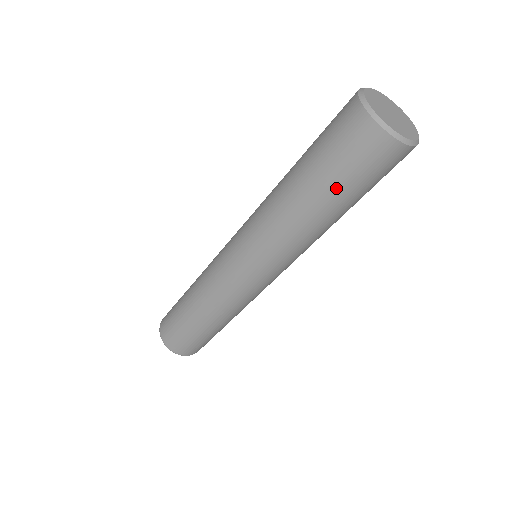
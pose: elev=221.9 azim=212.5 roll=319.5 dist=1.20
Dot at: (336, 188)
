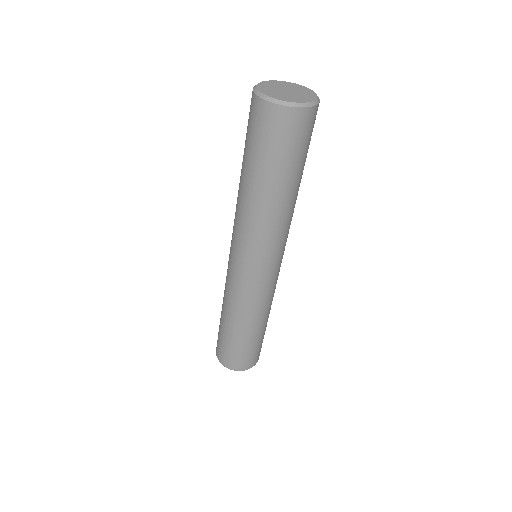
Dot at: (251, 159)
